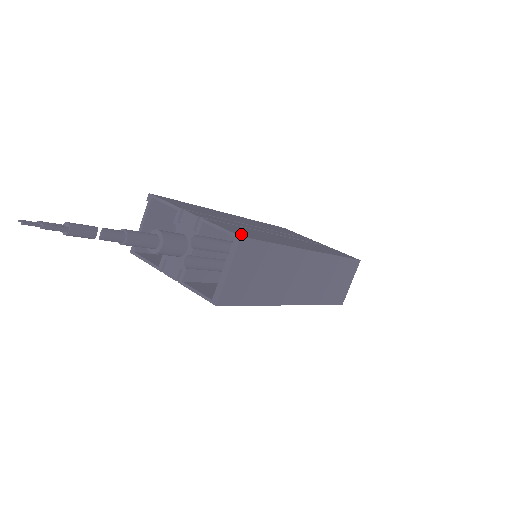
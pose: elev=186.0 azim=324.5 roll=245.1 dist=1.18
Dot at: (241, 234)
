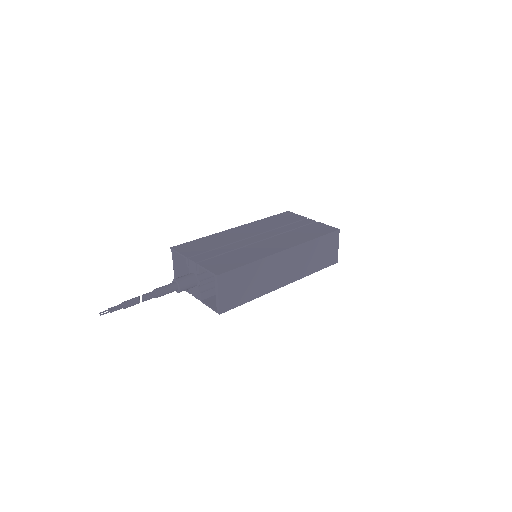
Dot at: (220, 270)
